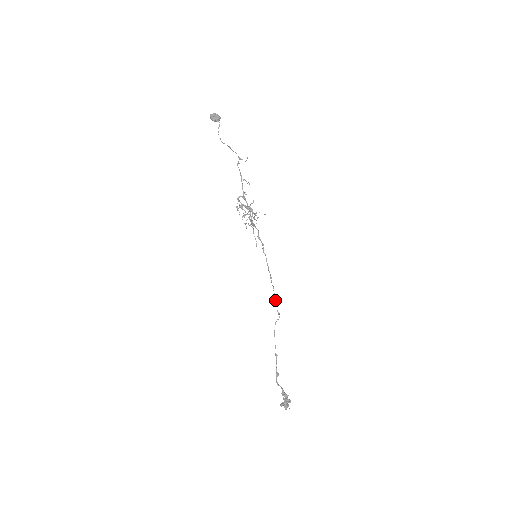
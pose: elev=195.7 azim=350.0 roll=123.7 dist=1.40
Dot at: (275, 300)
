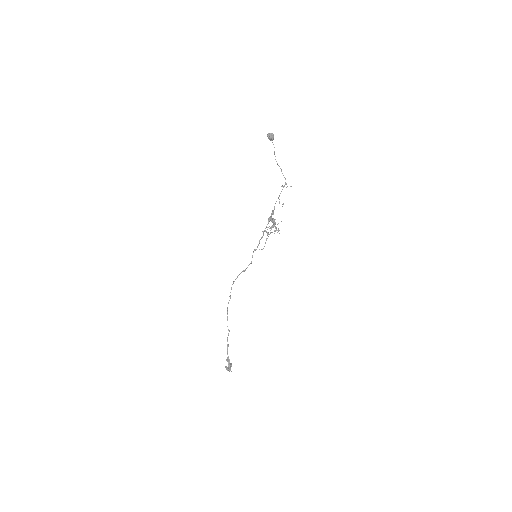
Dot at: occluded
